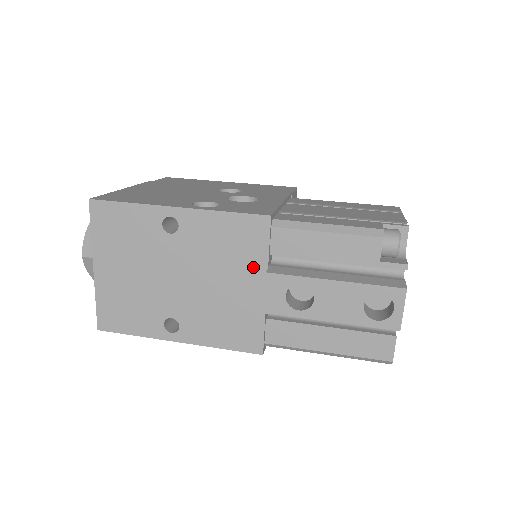
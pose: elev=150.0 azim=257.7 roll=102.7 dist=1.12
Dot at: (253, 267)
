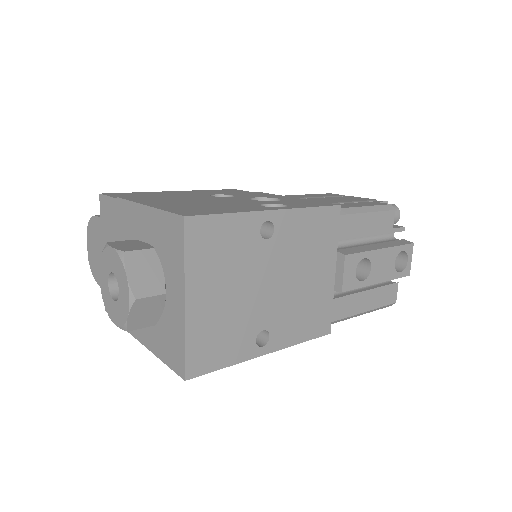
Dot at: (328, 255)
